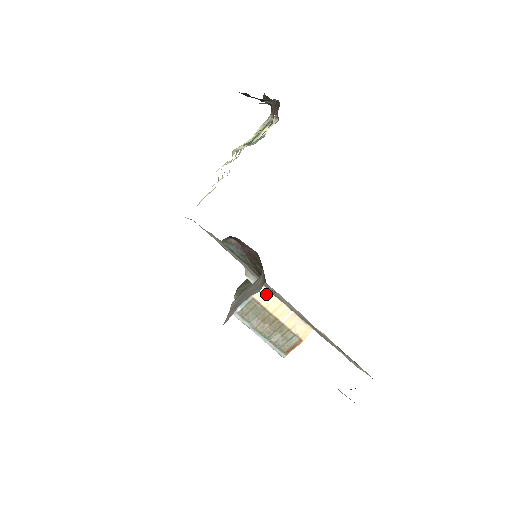
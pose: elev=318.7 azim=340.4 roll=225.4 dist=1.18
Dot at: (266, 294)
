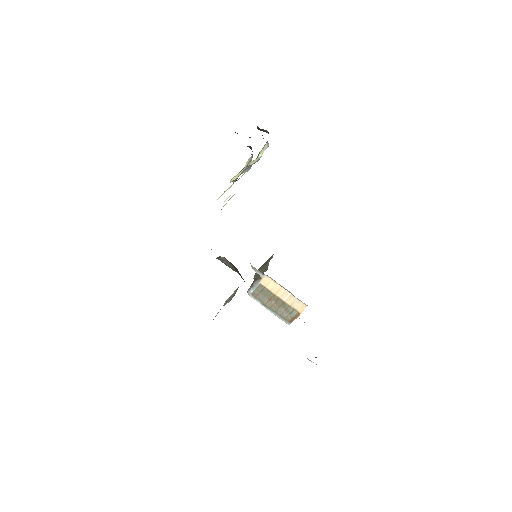
Dot at: (269, 281)
